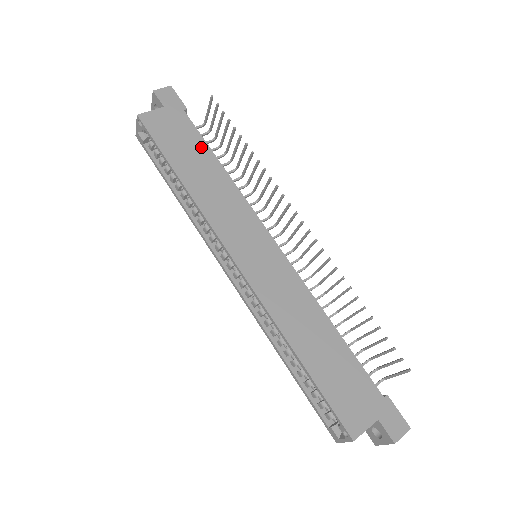
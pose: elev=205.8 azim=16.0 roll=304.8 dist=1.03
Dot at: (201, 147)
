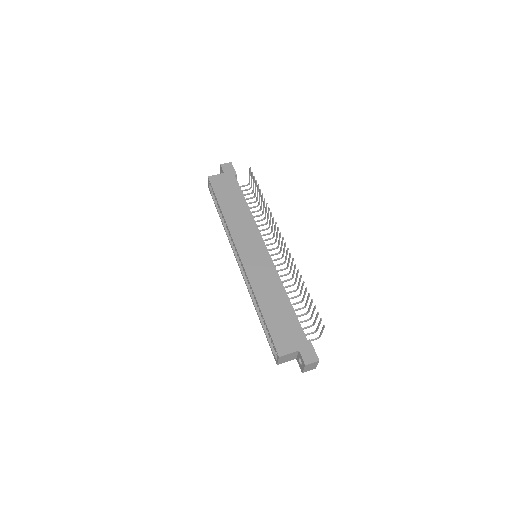
Dot at: (238, 195)
